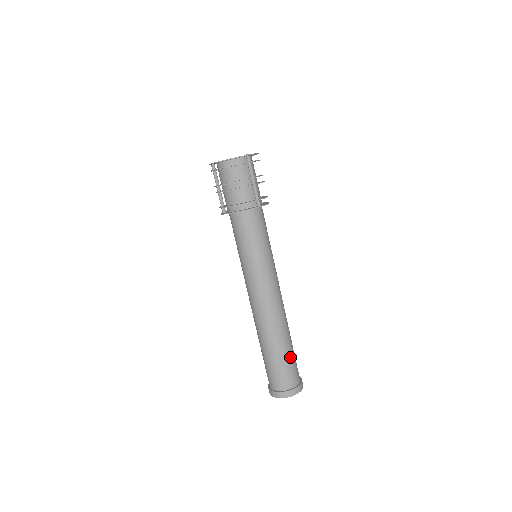
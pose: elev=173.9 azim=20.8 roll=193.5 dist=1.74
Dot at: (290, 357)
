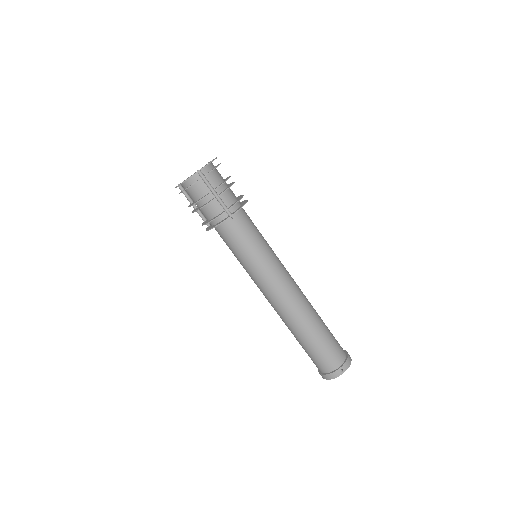
Dot at: (323, 343)
